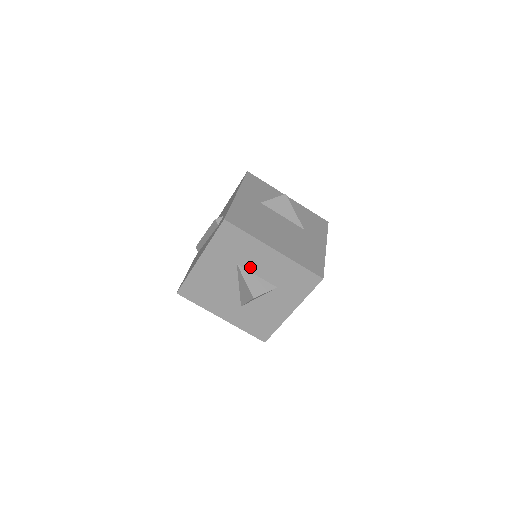
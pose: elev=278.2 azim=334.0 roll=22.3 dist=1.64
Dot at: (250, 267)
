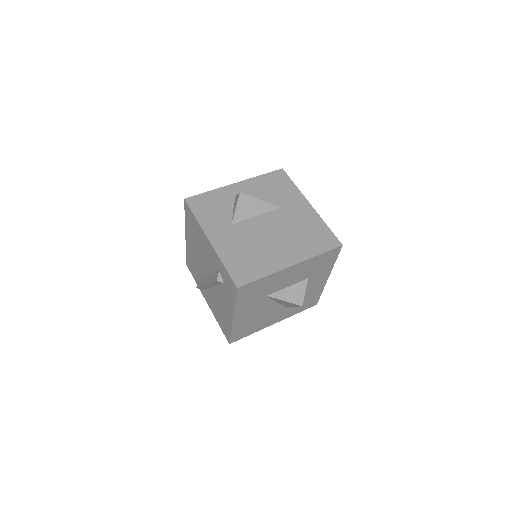
Dot at: (279, 288)
